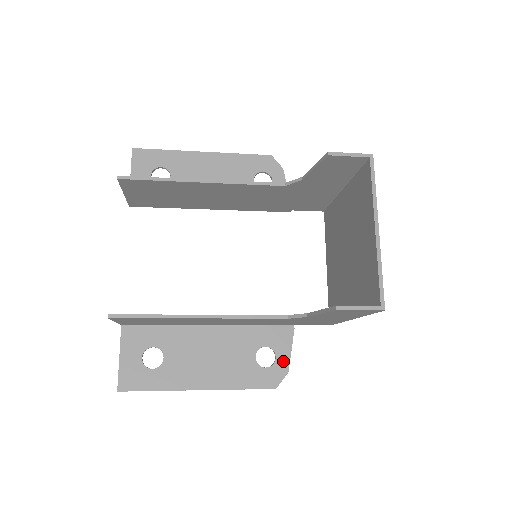
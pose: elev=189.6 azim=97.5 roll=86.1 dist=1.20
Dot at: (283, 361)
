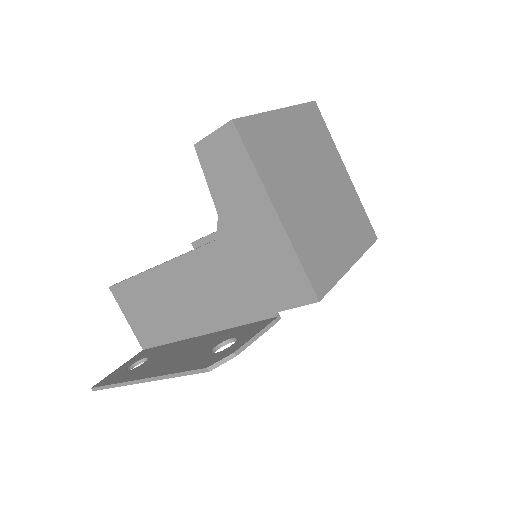
Dot at: (238, 345)
